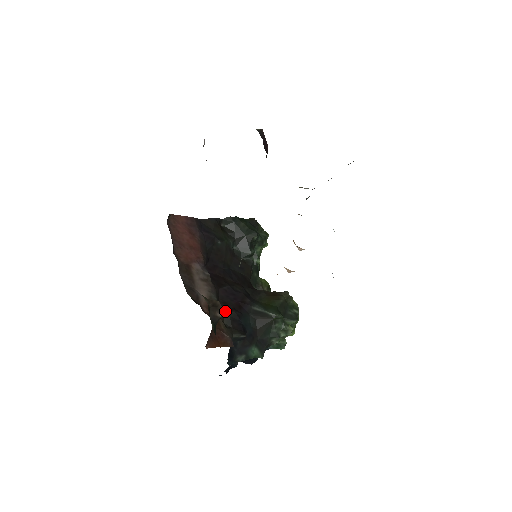
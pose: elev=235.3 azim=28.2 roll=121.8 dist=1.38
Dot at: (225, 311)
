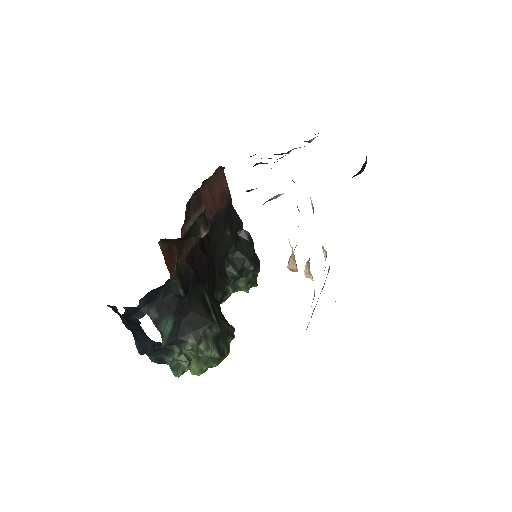
Dot at: (189, 262)
